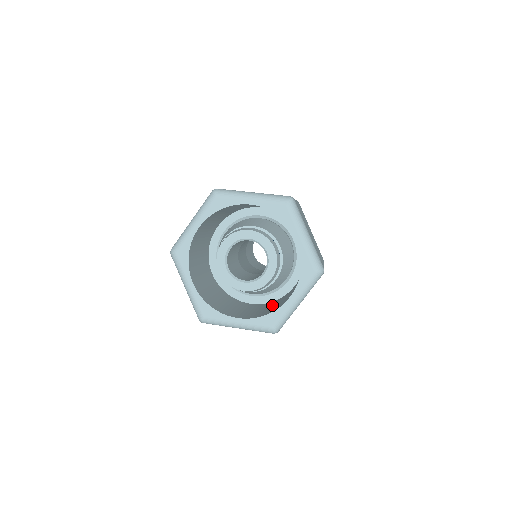
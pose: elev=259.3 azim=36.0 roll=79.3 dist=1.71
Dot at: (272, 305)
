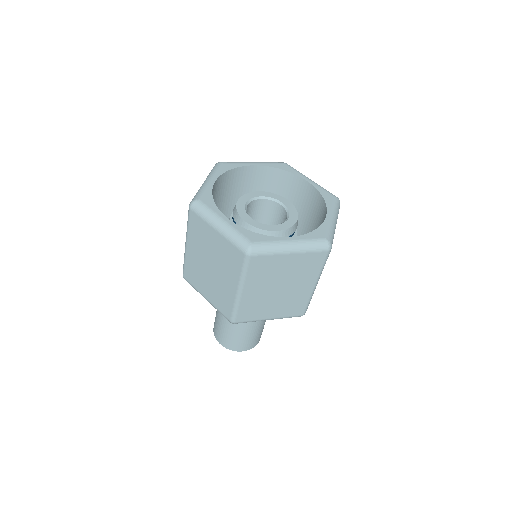
Dot at: occluded
